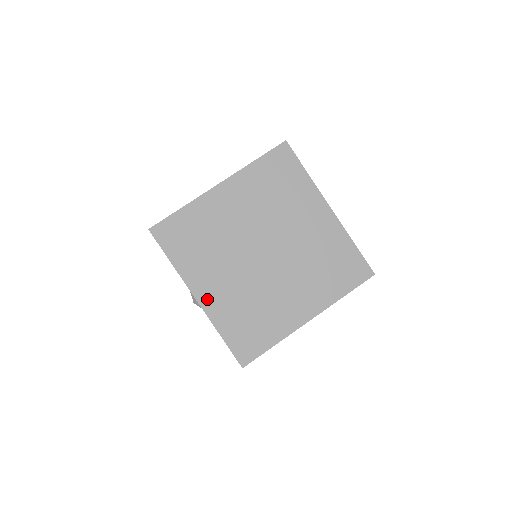
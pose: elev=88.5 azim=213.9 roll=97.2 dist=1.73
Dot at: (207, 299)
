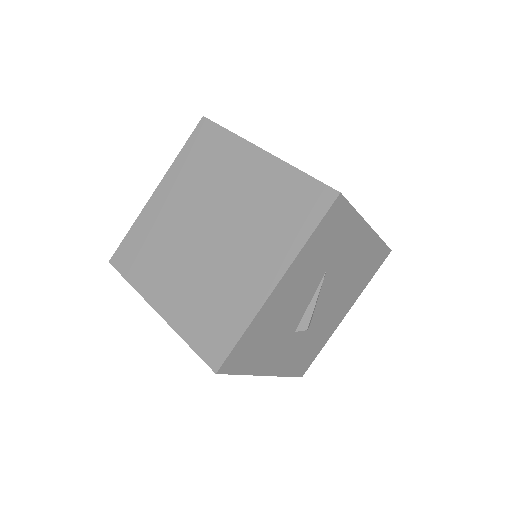
Dot at: (166, 307)
